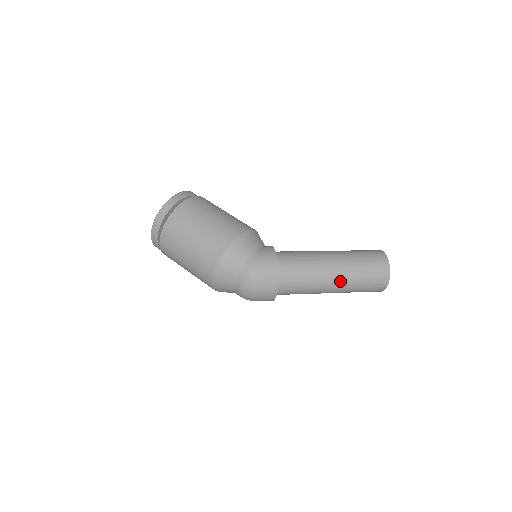
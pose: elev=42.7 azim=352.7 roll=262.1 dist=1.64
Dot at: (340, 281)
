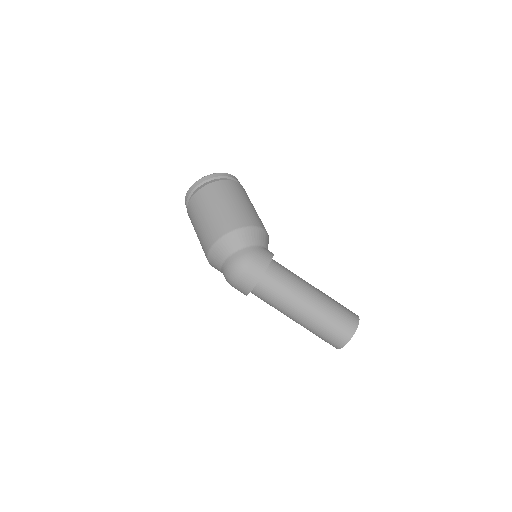
Dot at: (309, 313)
